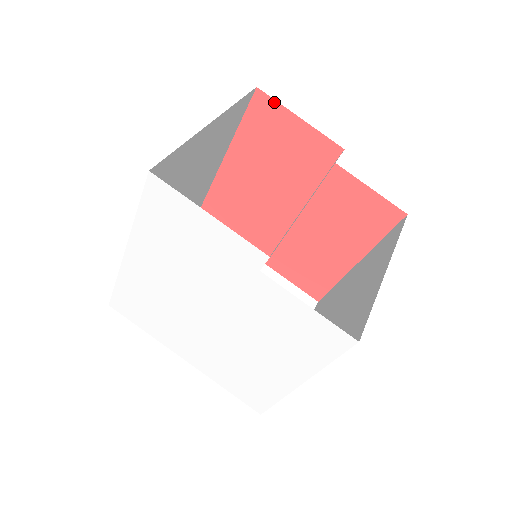
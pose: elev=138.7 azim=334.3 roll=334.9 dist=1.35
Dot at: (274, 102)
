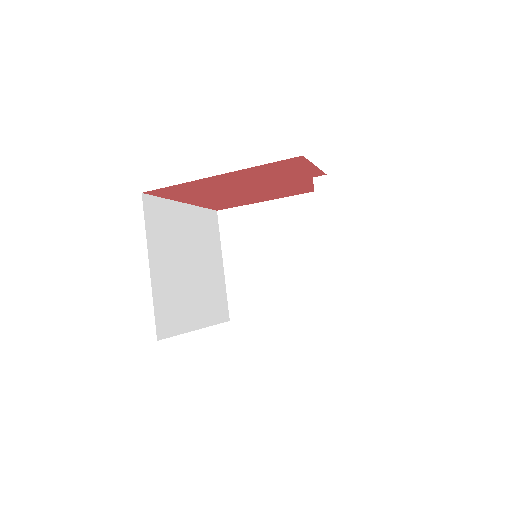
Dot at: (306, 161)
